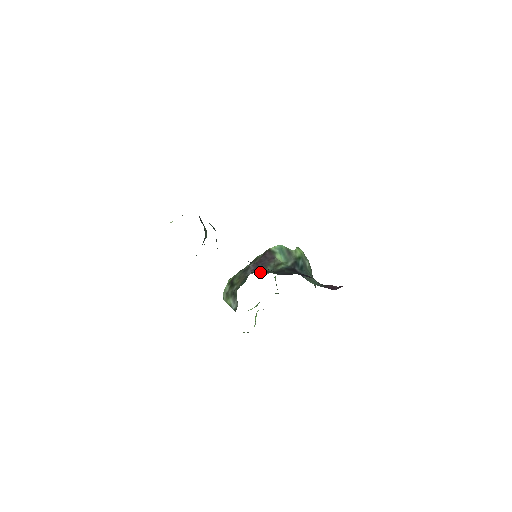
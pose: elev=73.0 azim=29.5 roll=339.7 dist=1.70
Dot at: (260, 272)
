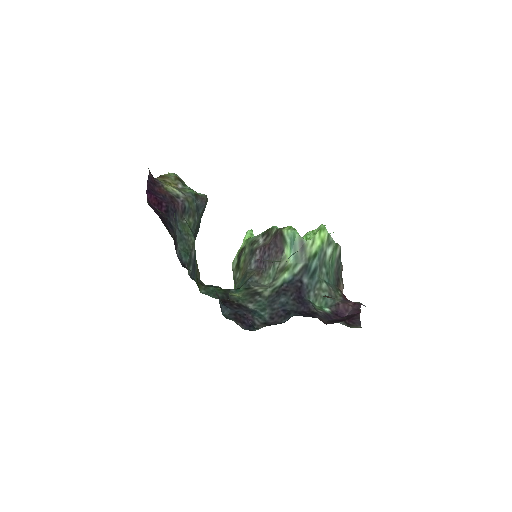
Dot at: (246, 305)
